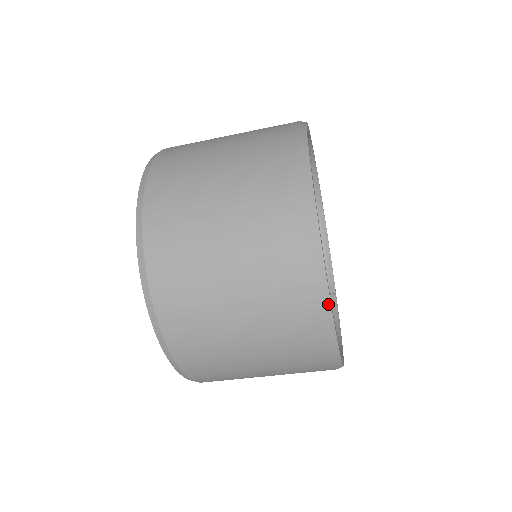
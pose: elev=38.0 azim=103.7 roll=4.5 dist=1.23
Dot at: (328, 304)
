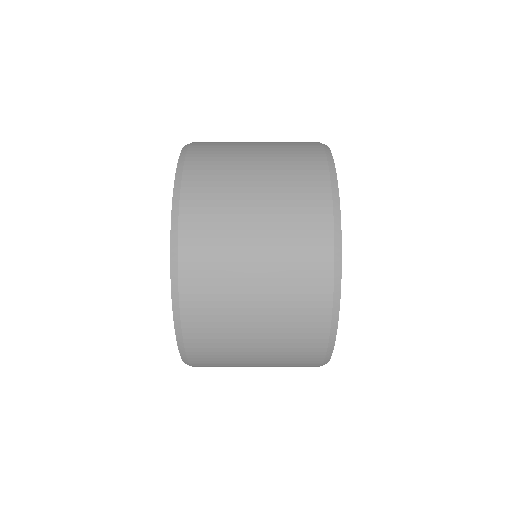
Dot at: (339, 284)
